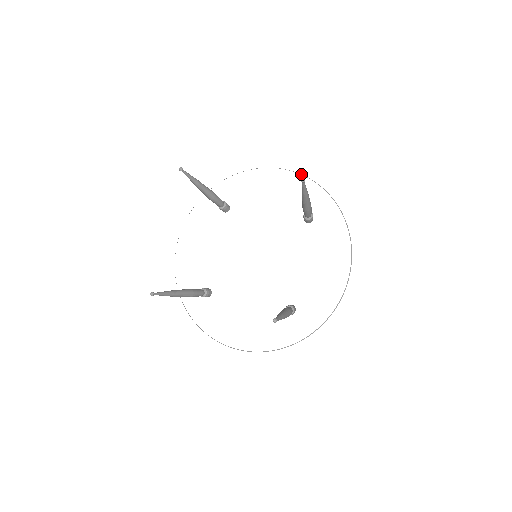
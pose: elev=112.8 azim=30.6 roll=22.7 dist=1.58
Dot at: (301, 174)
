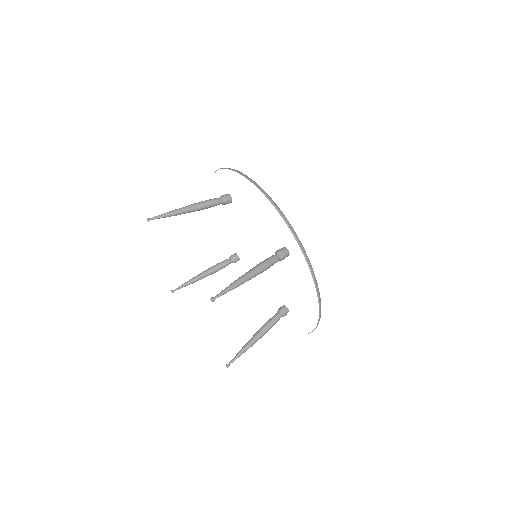
Dot at: (273, 205)
